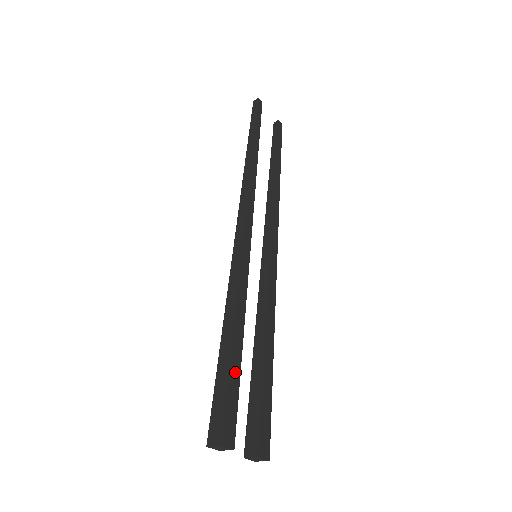
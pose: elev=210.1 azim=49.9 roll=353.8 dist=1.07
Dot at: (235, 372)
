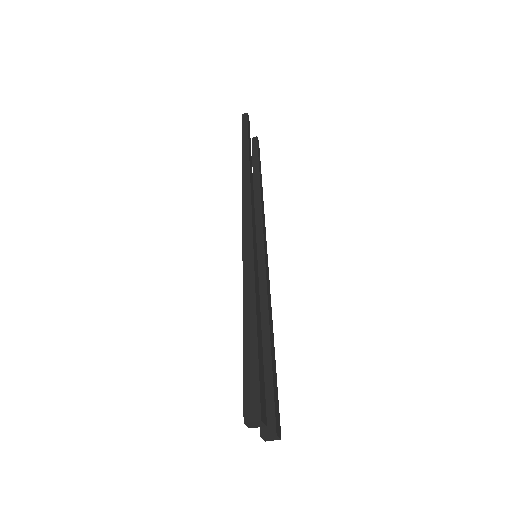
Dot at: (261, 357)
